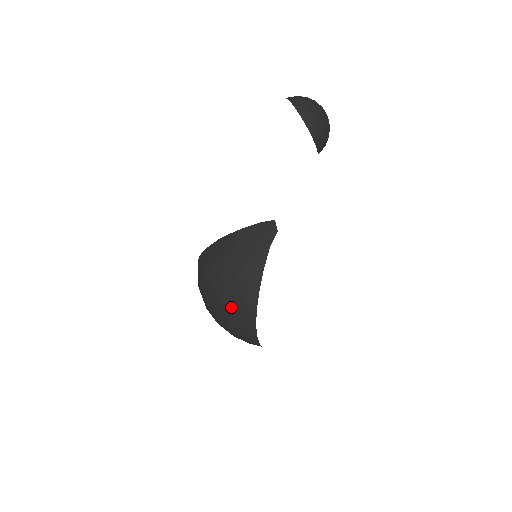
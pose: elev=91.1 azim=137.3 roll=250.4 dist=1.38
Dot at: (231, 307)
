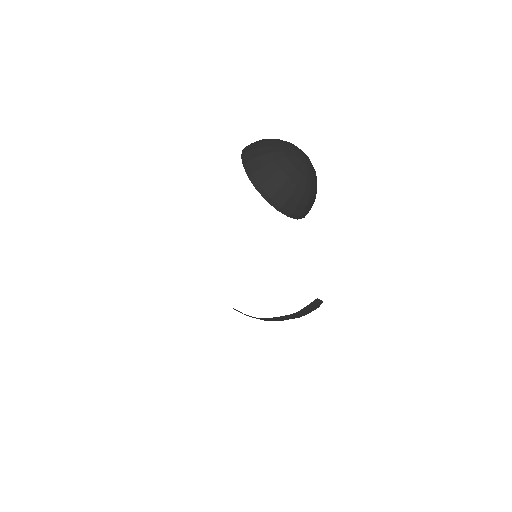
Dot at: occluded
